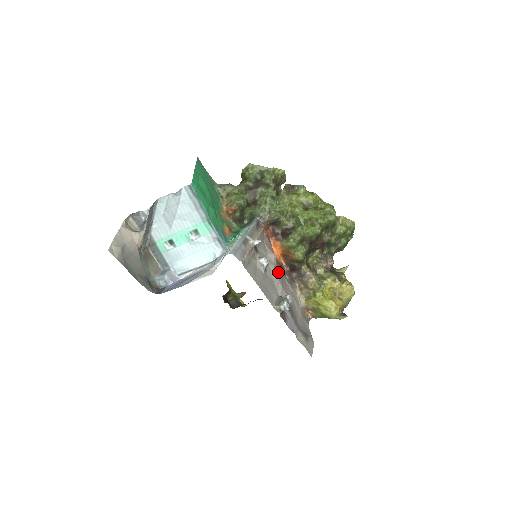
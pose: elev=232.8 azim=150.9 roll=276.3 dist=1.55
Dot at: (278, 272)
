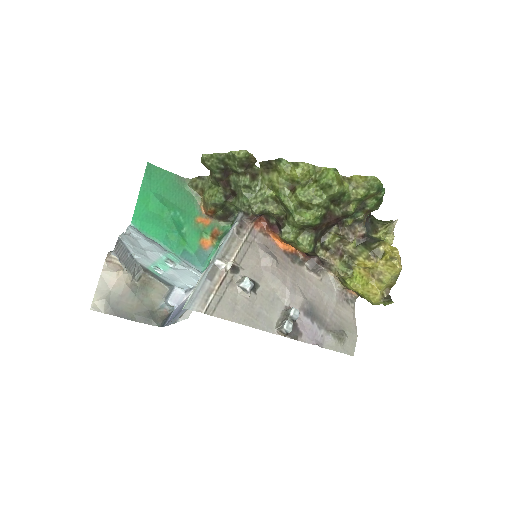
Dot at: (284, 273)
